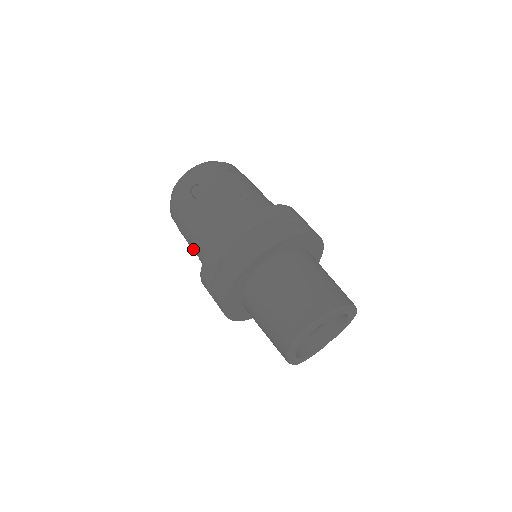
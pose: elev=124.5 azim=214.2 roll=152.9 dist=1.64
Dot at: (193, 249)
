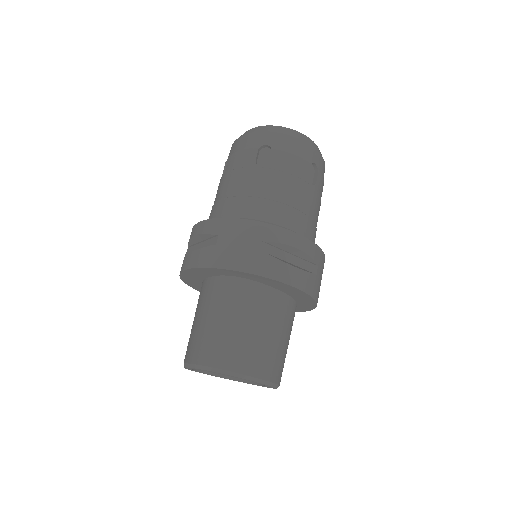
Dot at: occluded
